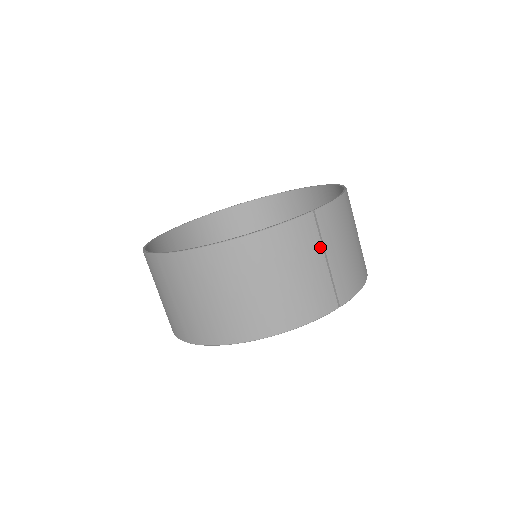
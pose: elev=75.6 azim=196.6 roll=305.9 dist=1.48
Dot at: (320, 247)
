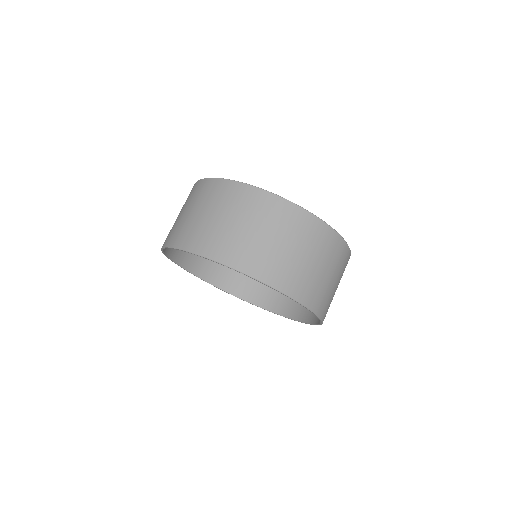
Dot at: occluded
